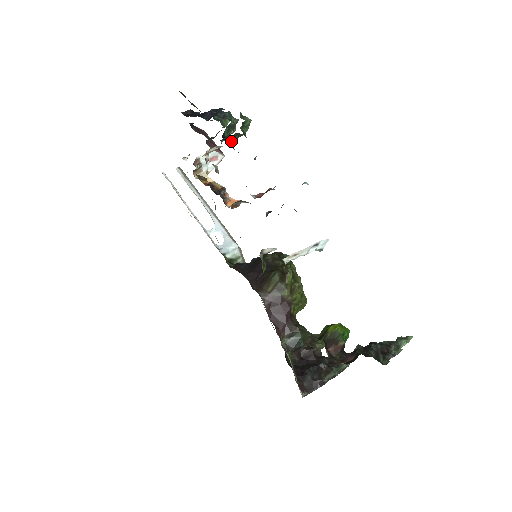
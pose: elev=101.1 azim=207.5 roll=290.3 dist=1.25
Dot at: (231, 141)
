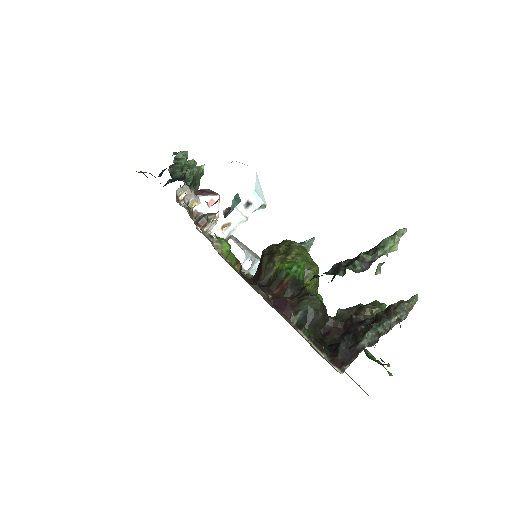
Dot at: (176, 177)
